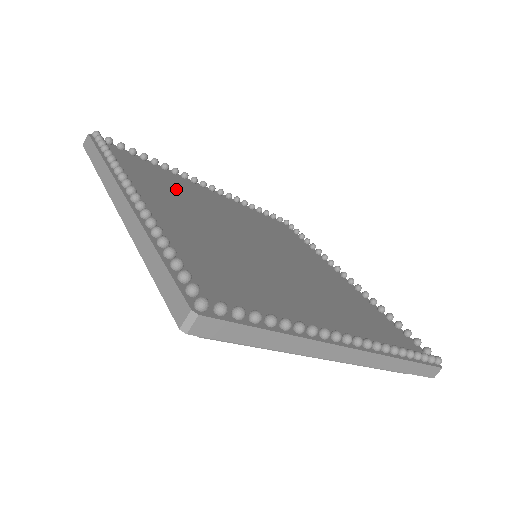
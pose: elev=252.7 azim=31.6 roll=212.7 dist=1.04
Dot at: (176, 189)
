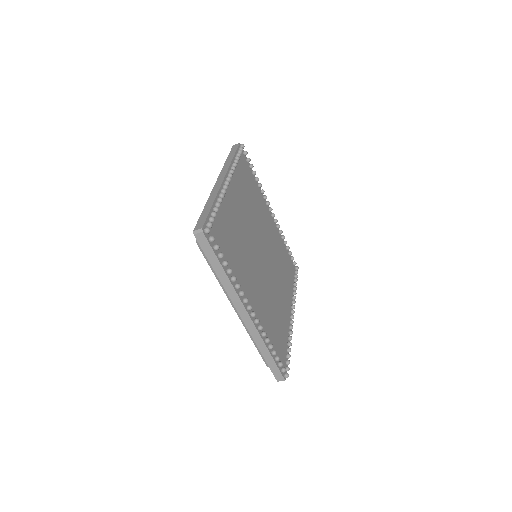
Dot at: (252, 198)
